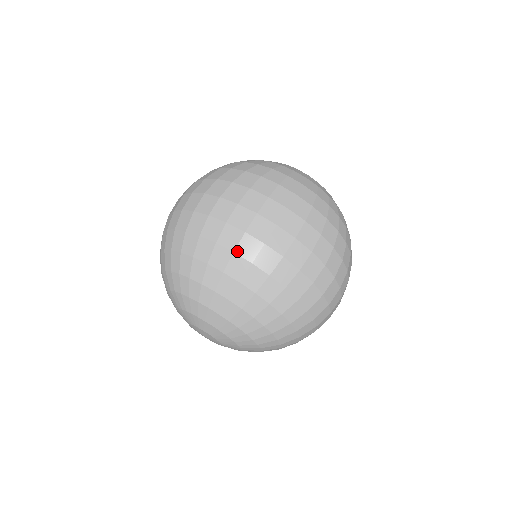
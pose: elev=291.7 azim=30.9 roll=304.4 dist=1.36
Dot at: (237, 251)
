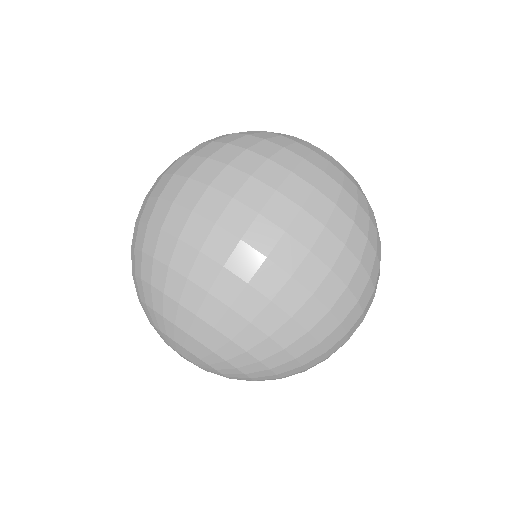
Dot at: (141, 219)
